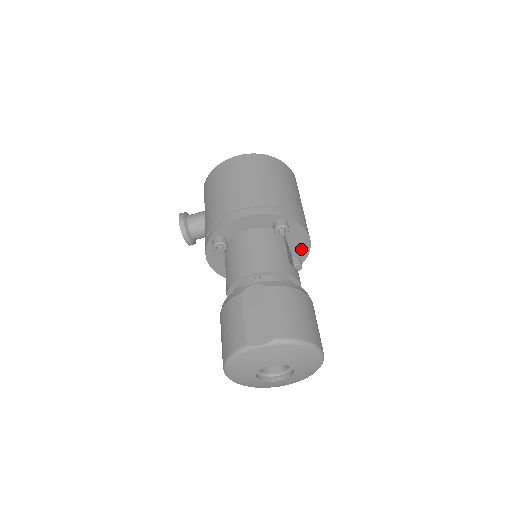
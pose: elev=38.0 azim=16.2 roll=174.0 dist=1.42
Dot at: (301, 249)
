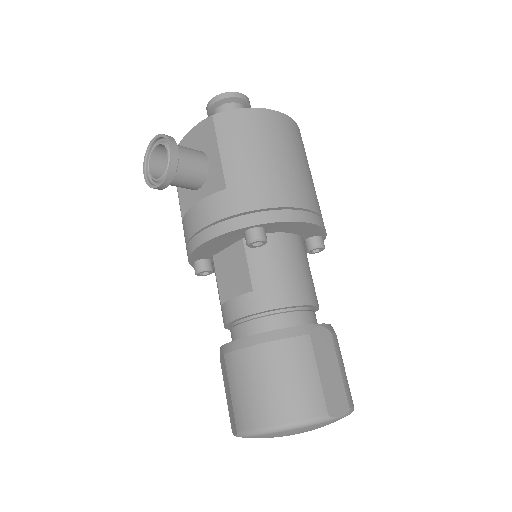
Dot at: occluded
